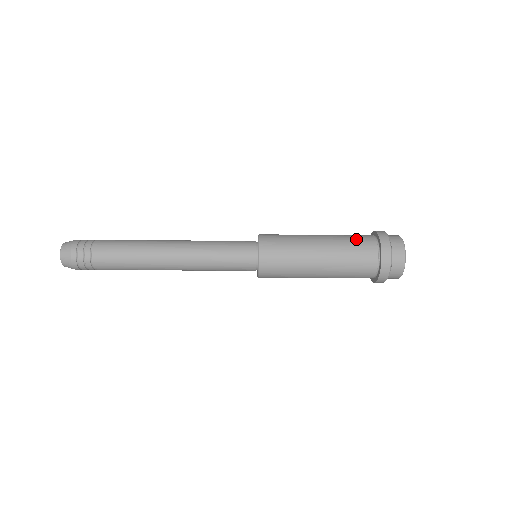
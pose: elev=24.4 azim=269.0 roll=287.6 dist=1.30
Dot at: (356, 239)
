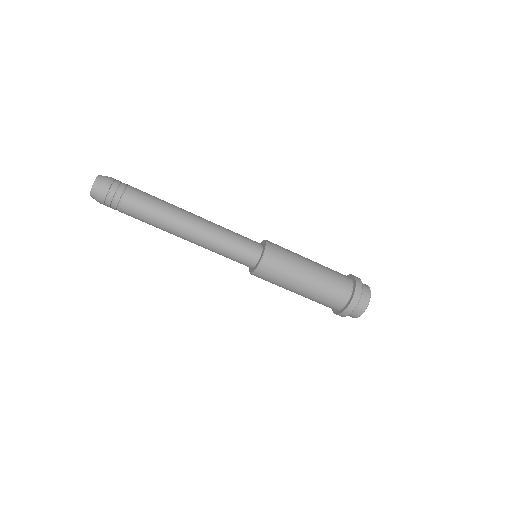
Dot at: occluded
